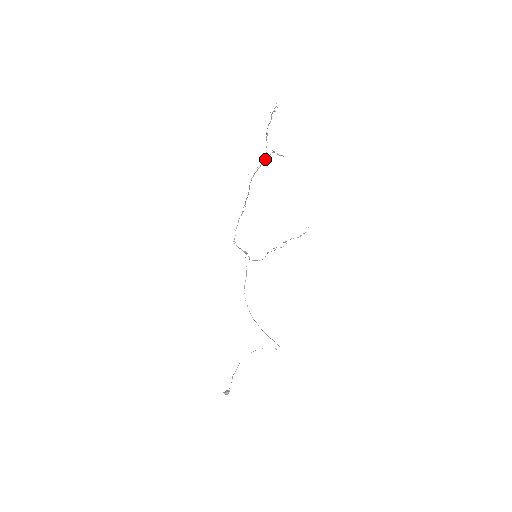
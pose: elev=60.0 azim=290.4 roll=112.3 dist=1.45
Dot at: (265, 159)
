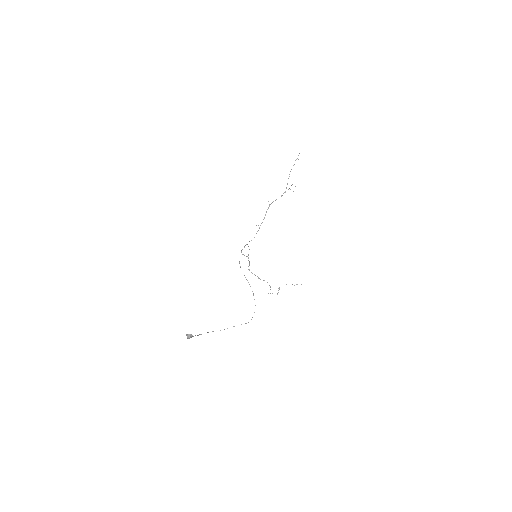
Dot at: (283, 193)
